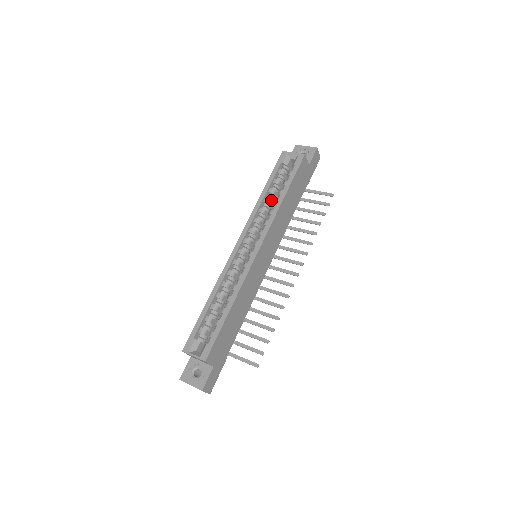
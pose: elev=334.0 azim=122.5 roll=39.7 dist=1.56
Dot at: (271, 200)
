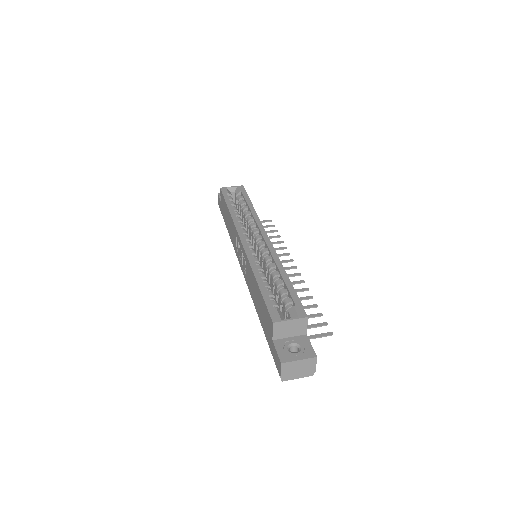
Dot at: occluded
